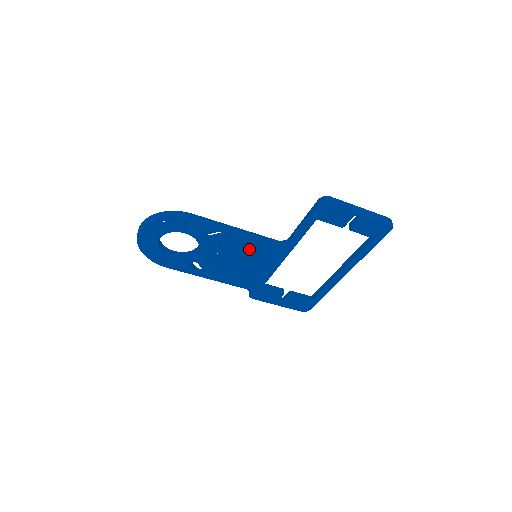
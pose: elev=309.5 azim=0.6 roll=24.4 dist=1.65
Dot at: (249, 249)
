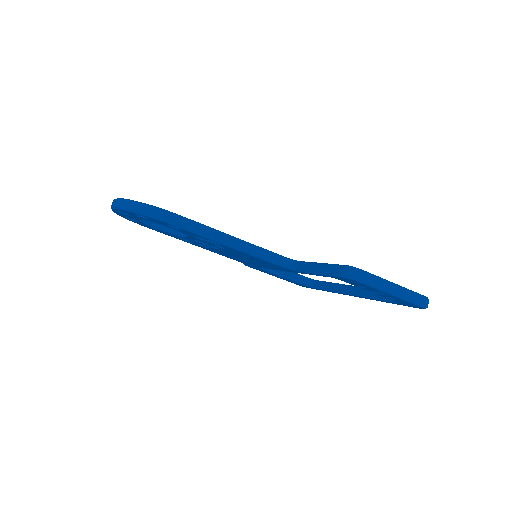
Dot at: (247, 256)
